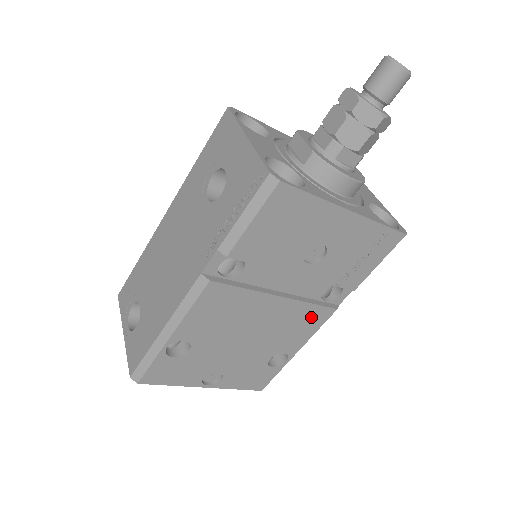
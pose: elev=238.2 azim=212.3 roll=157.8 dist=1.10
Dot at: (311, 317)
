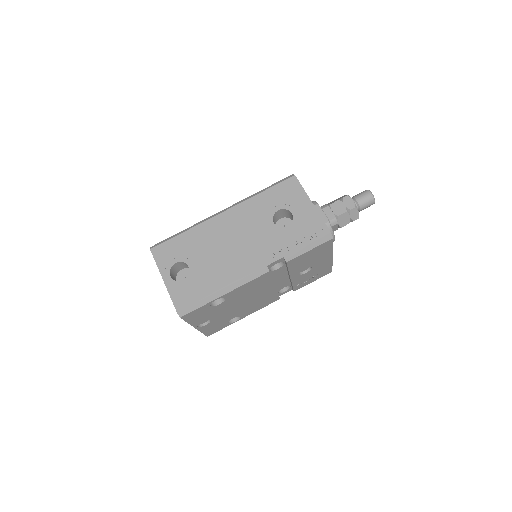
Dot at: (270, 300)
